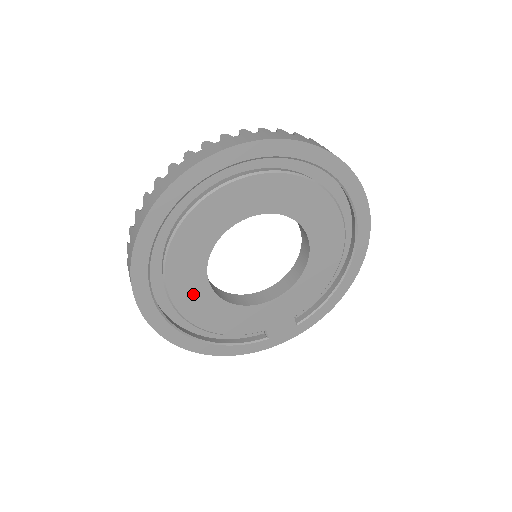
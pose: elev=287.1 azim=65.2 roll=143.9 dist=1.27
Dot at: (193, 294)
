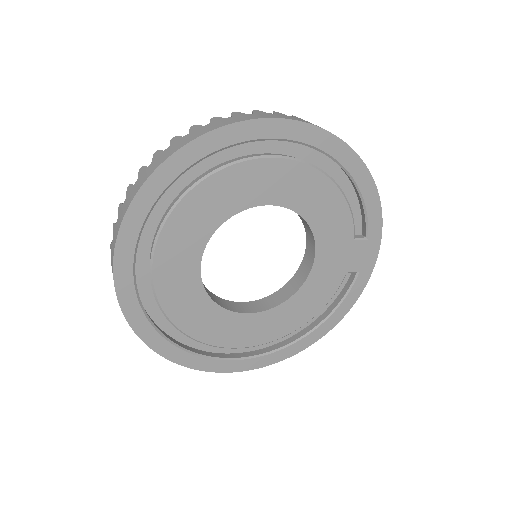
Dot at: (253, 329)
